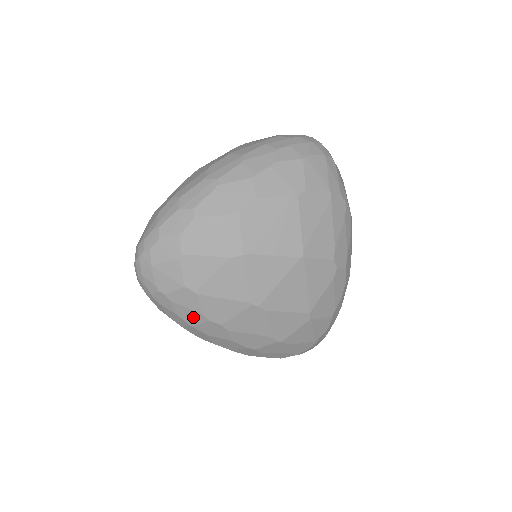
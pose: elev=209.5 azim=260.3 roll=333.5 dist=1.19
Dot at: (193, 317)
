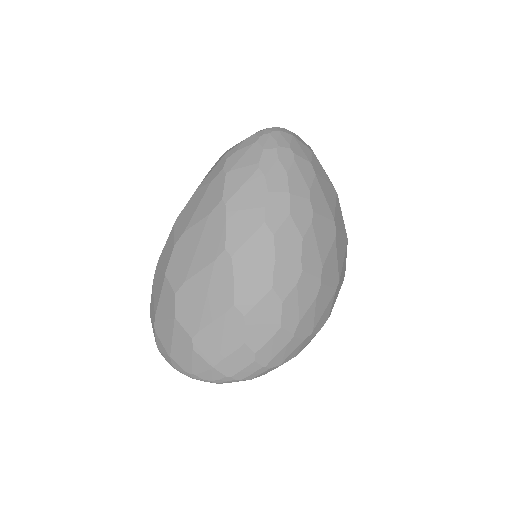
Dot at: (299, 186)
